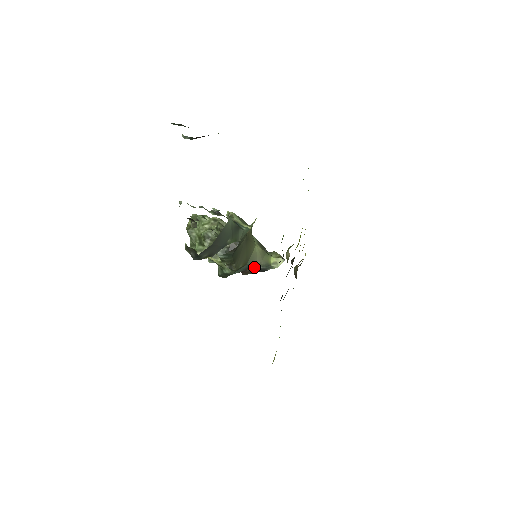
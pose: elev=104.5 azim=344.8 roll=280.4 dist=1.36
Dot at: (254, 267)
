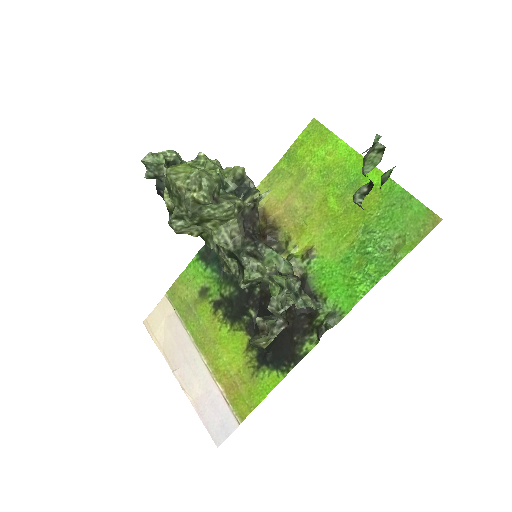
Dot at: occluded
